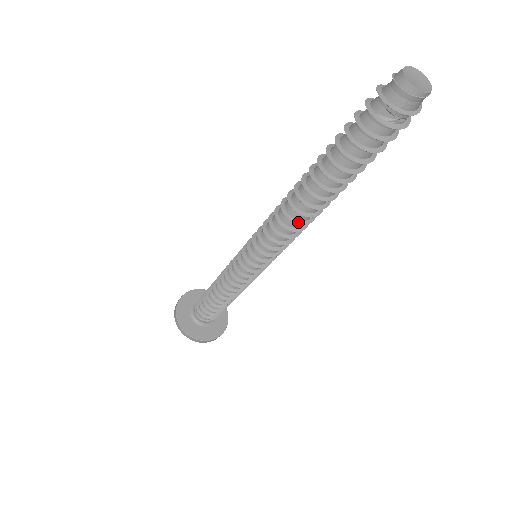
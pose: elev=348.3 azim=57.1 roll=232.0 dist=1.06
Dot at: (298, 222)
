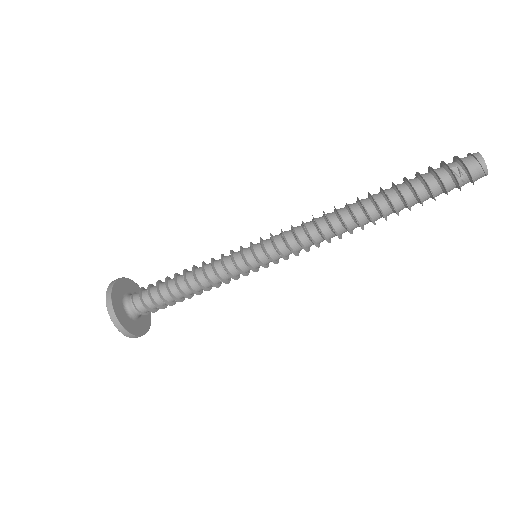
Dot at: (333, 229)
